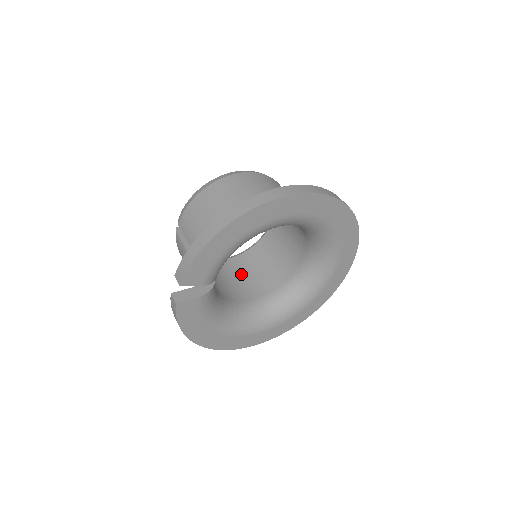
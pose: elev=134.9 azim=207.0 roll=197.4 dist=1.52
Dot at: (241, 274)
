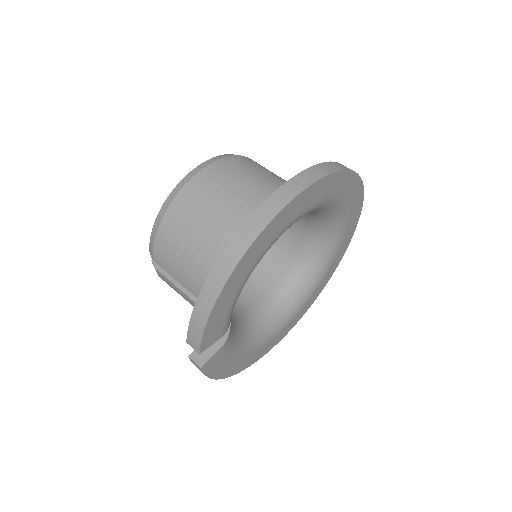
Dot at: occluded
